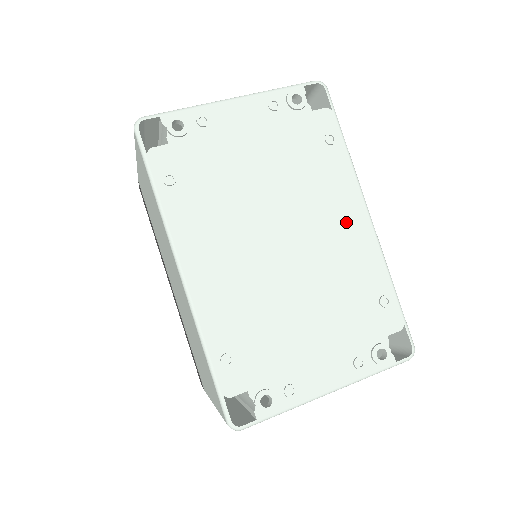
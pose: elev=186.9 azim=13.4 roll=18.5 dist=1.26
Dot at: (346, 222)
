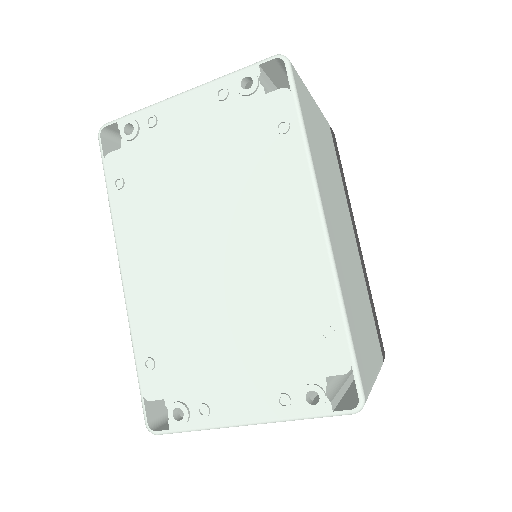
Dot at: (290, 230)
